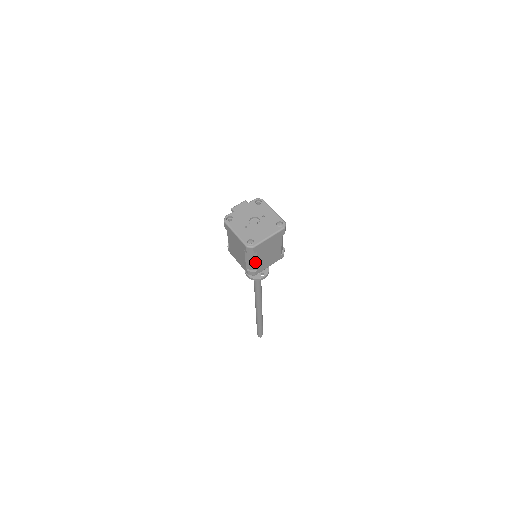
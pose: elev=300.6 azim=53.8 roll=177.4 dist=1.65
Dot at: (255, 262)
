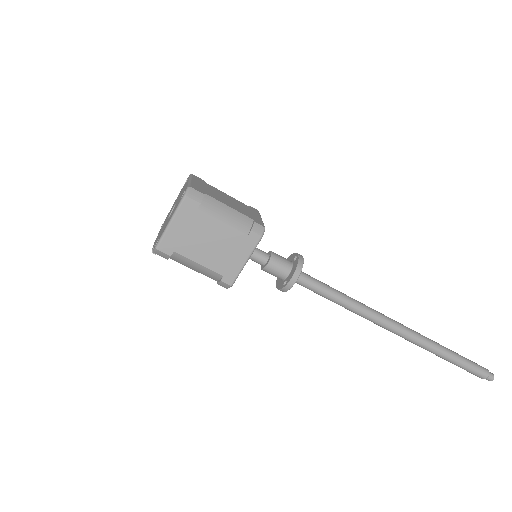
Dot at: (231, 211)
